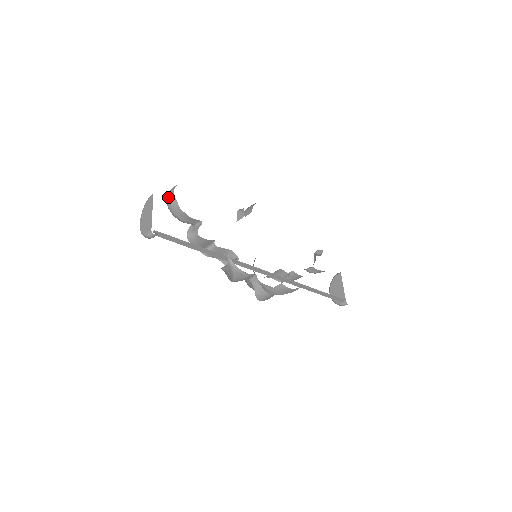
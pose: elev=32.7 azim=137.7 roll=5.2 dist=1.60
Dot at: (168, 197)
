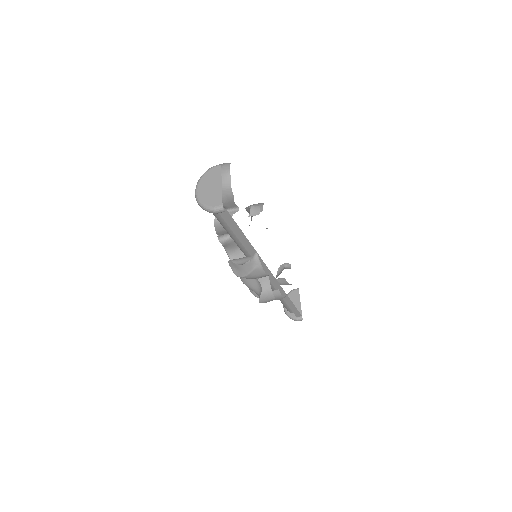
Dot at: occluded
